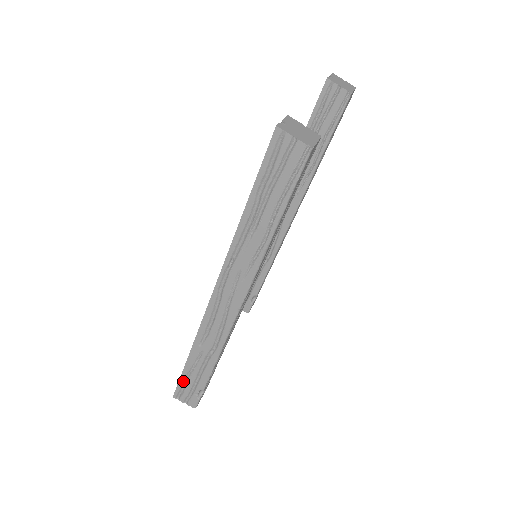
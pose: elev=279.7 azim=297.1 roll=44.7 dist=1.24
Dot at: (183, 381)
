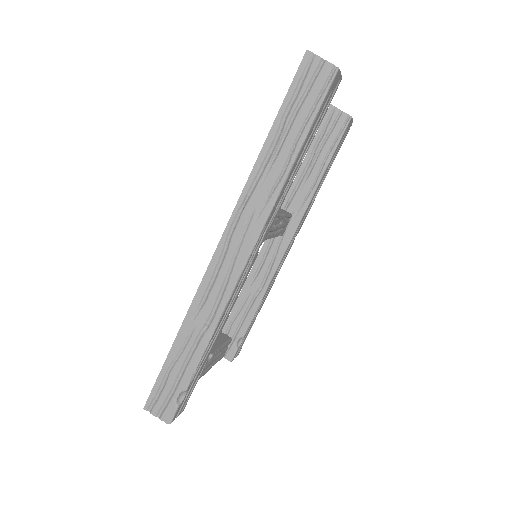
Dot at: (162, 379)
